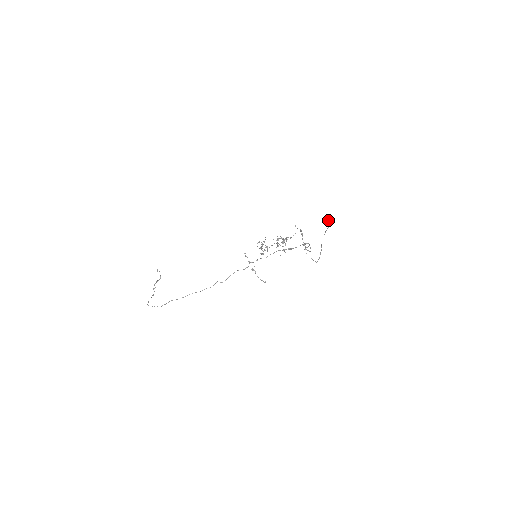
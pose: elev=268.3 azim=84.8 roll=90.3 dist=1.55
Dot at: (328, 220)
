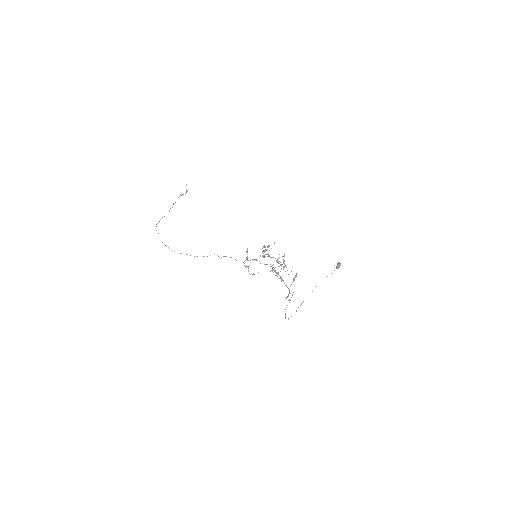
Dot at: (338, 262)
